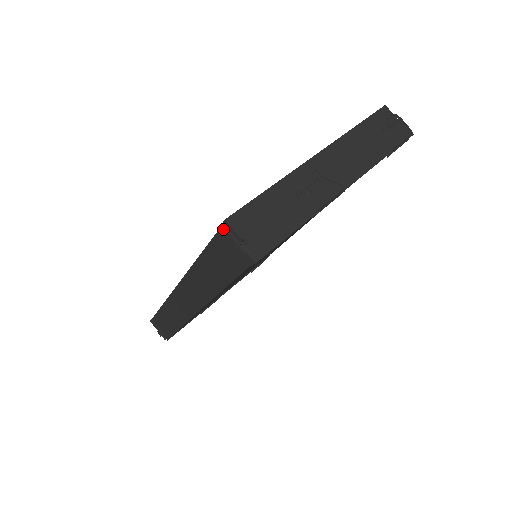
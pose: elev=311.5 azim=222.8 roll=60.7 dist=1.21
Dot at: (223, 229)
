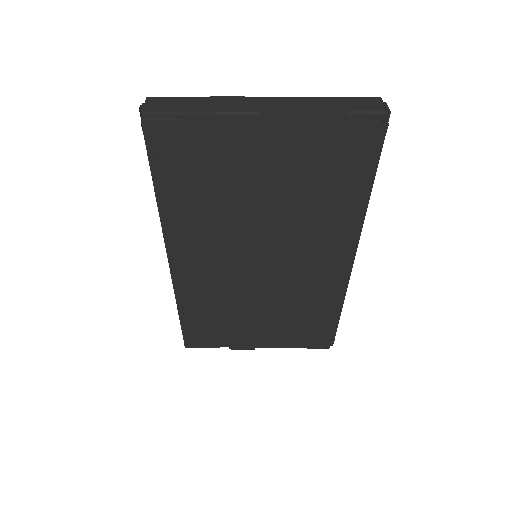
Dot at: occluded
